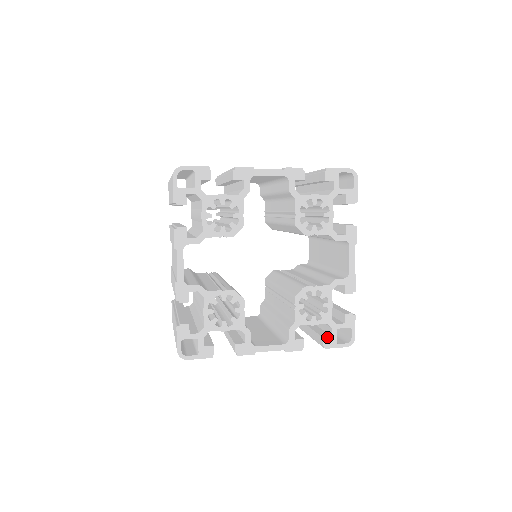
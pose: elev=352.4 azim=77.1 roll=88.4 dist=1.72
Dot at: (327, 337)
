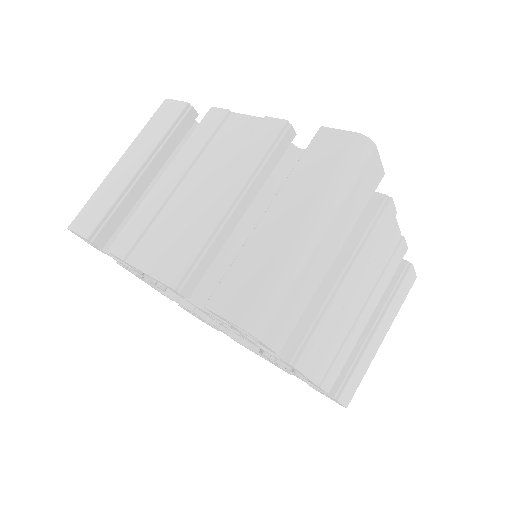
Dot at: (312, 387)
